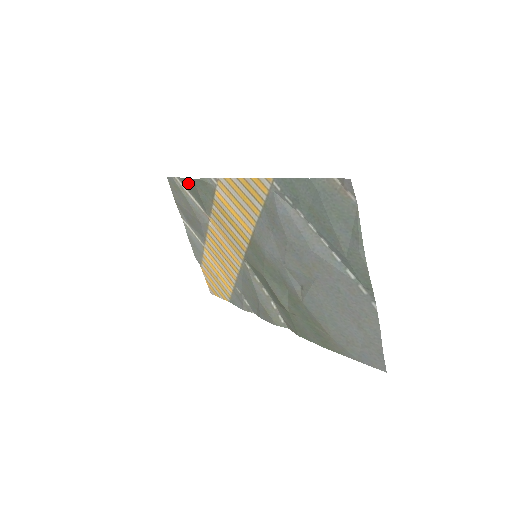
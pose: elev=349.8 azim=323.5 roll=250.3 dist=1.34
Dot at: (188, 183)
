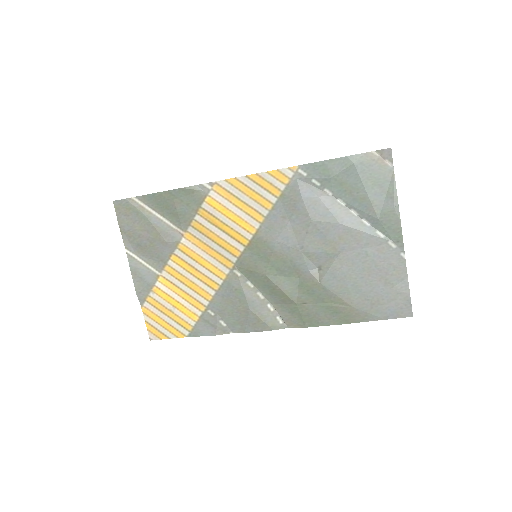
Dot at: (158, 198)
